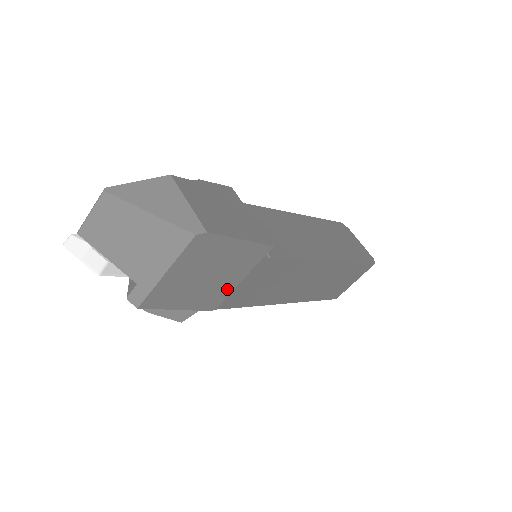
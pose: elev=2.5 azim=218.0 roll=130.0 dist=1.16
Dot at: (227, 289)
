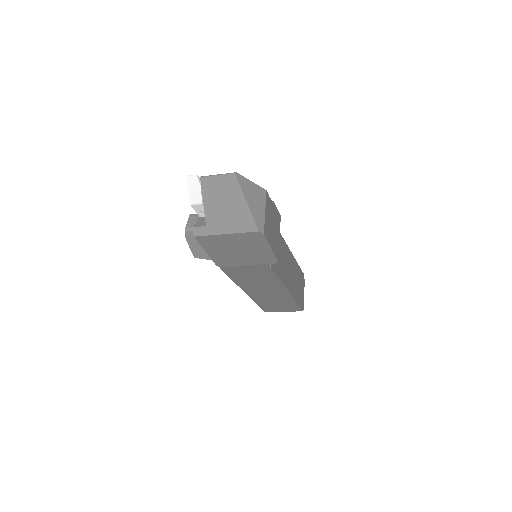
Dot at: (236, 263)
